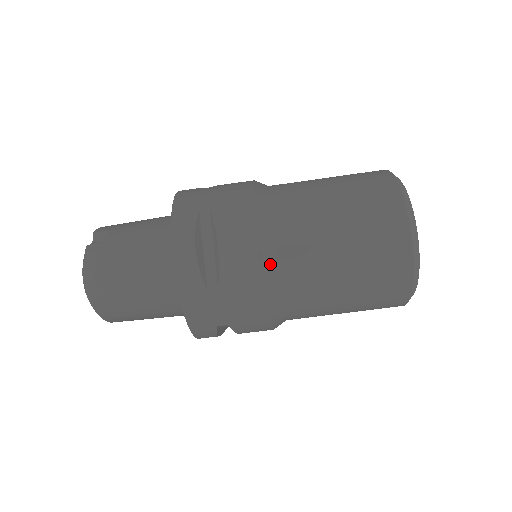
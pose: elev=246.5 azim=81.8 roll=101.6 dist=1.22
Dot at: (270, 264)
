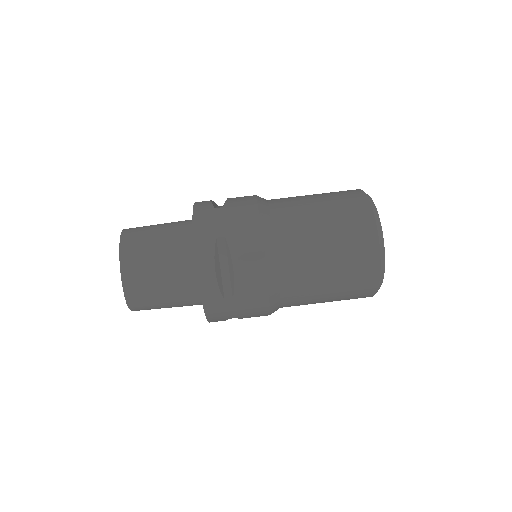
Dot at: (262, 201)
